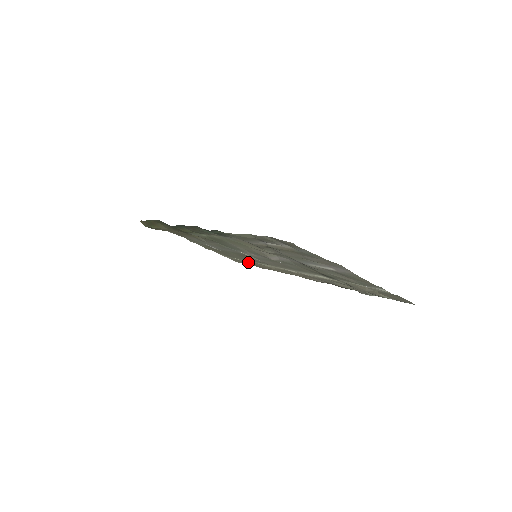
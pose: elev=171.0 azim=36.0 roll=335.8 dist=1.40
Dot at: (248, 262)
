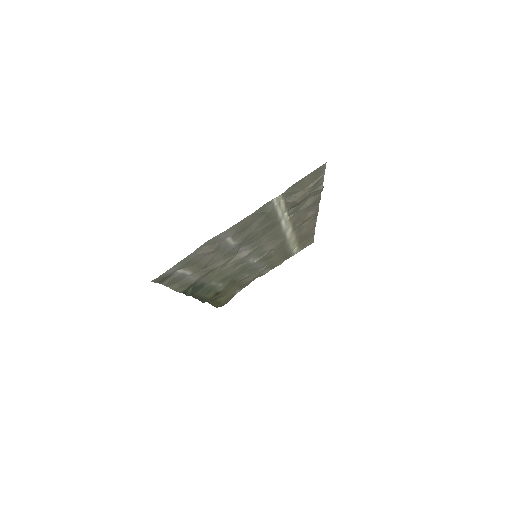
Dot at: (301, 242)
